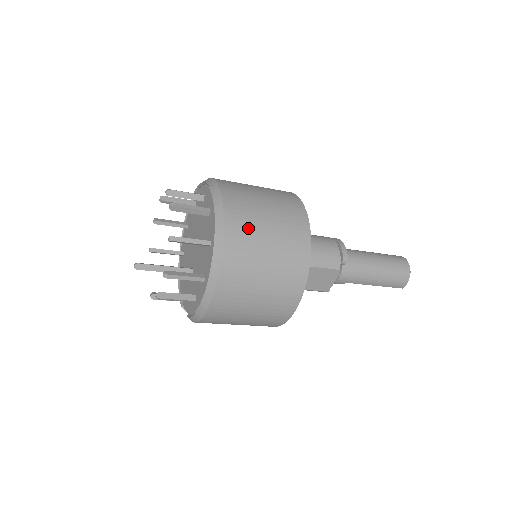
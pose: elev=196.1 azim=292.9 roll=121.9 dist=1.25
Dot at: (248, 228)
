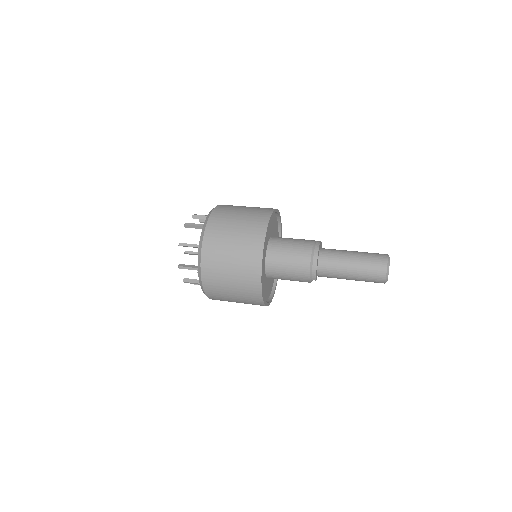
Dot at: (219, 294)
